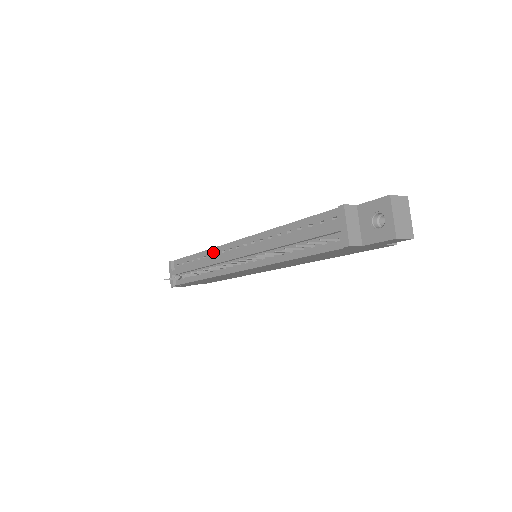
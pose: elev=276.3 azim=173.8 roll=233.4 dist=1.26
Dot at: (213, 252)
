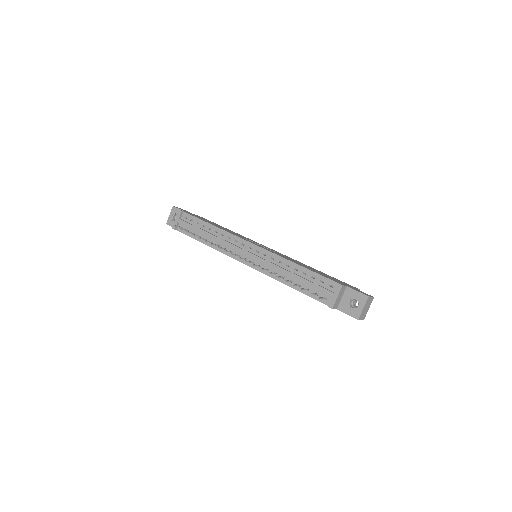
Dot at: (227, 235)
